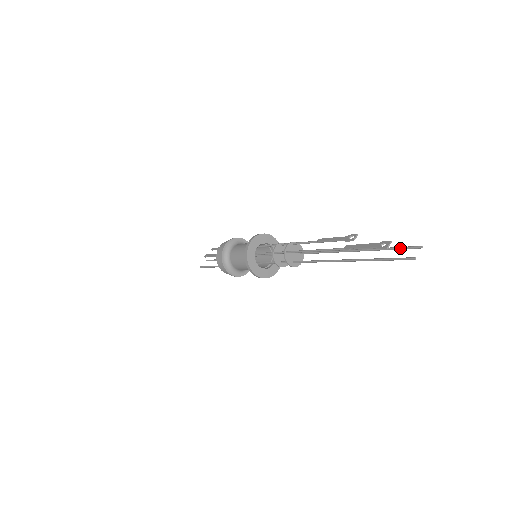
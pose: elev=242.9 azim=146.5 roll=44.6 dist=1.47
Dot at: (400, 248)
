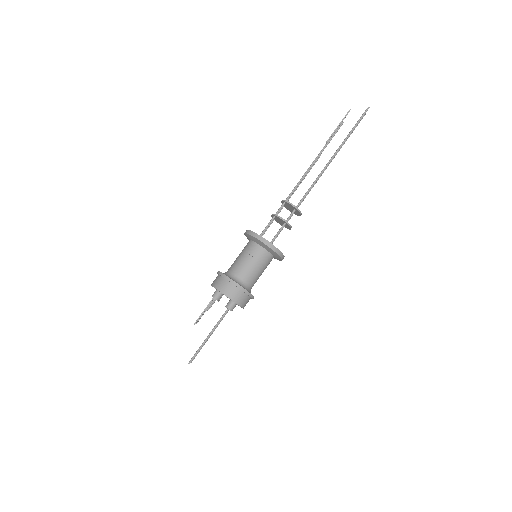
Dot at: occluded
